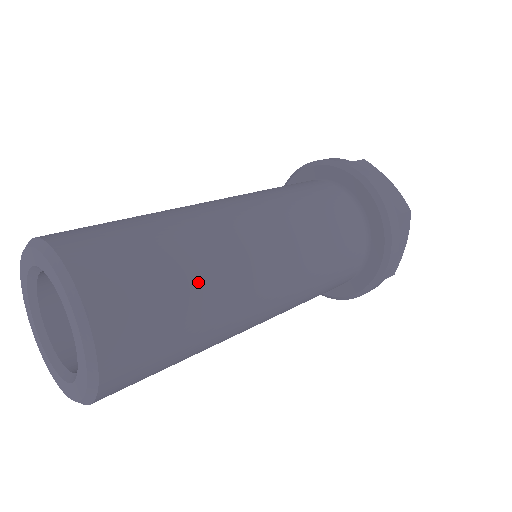
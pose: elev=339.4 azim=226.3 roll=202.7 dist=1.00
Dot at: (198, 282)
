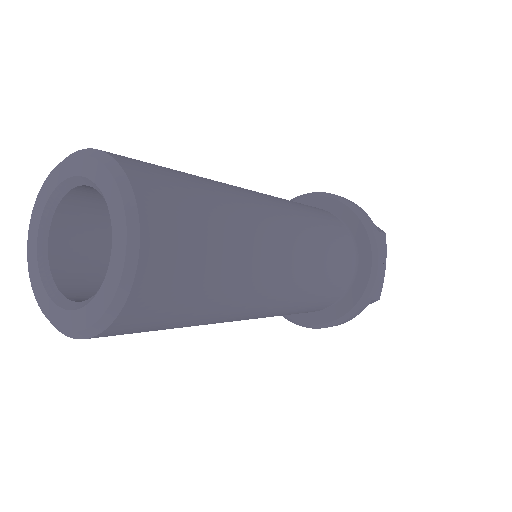
Dot at: (226, 212)
